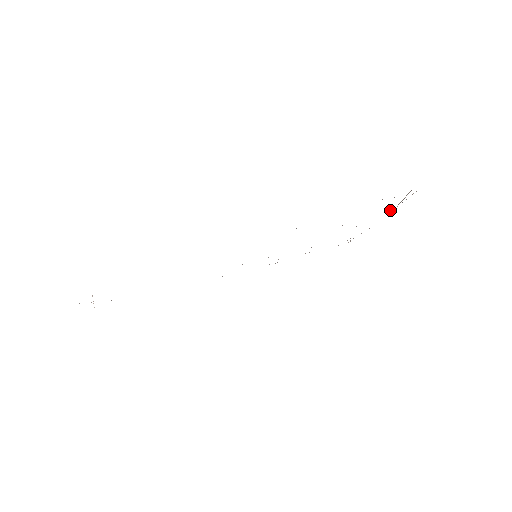
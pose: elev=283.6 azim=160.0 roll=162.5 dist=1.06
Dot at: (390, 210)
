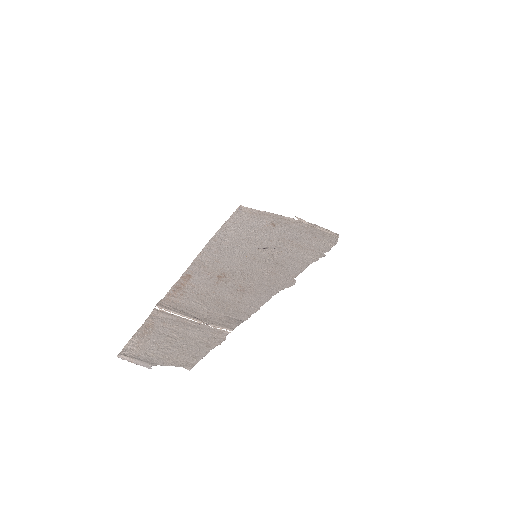
Dot at: (297, 217)
